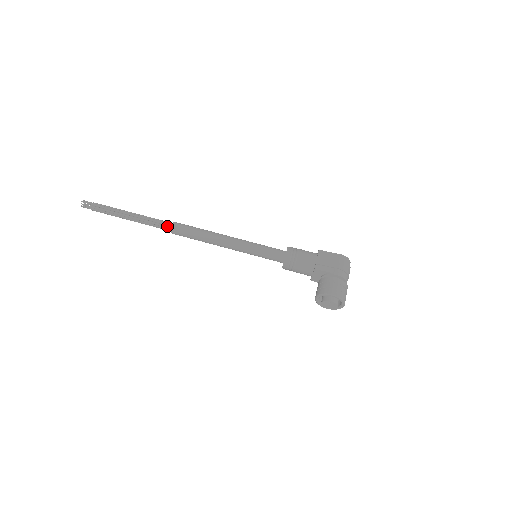
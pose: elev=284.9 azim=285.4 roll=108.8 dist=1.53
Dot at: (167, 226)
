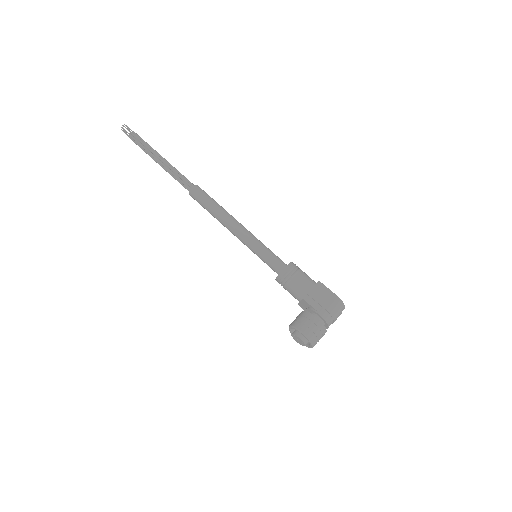
Dot at: (188, 186)
